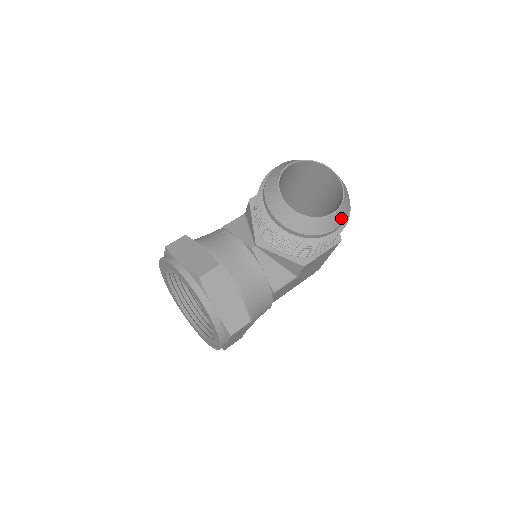
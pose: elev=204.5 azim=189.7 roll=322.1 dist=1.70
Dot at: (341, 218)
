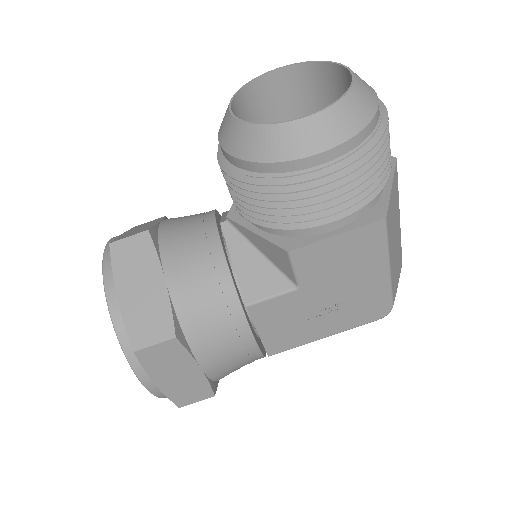
Dot at: (333, 133)
